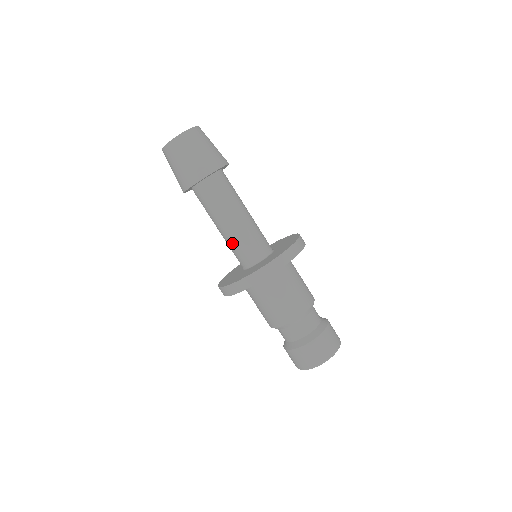
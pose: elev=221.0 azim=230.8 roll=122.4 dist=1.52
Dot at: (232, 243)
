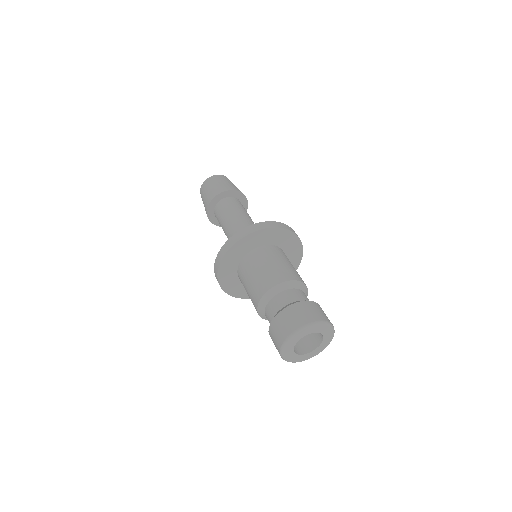
Dot at: occluded
